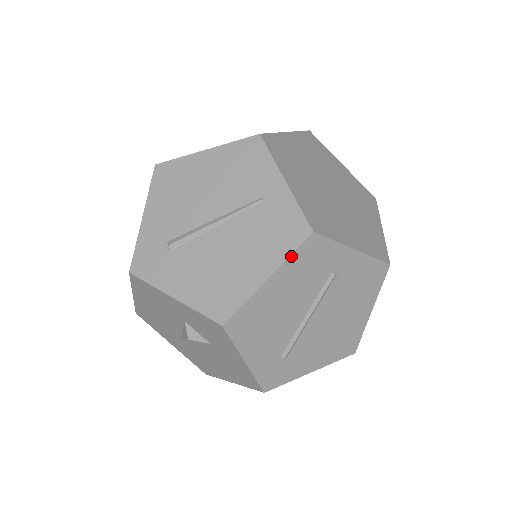
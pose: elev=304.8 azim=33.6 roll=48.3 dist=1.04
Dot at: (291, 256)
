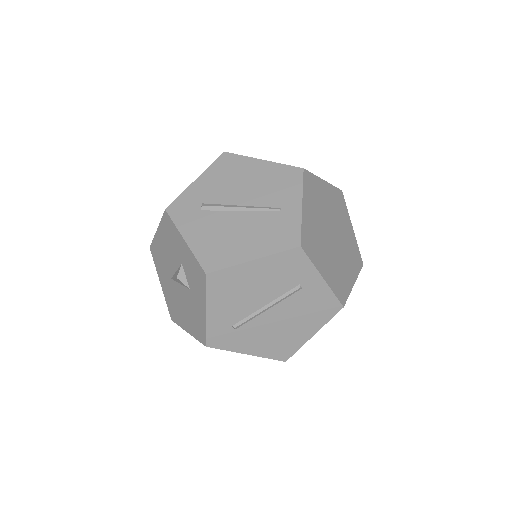
Dot at: (277, 254)
